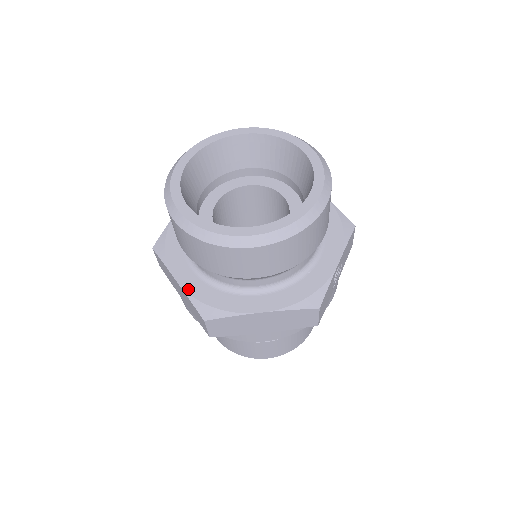
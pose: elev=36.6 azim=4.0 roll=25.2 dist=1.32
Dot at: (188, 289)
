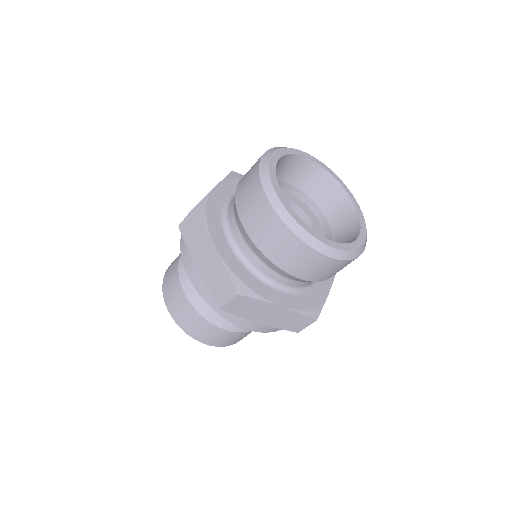
Dot at: (227, 261)
